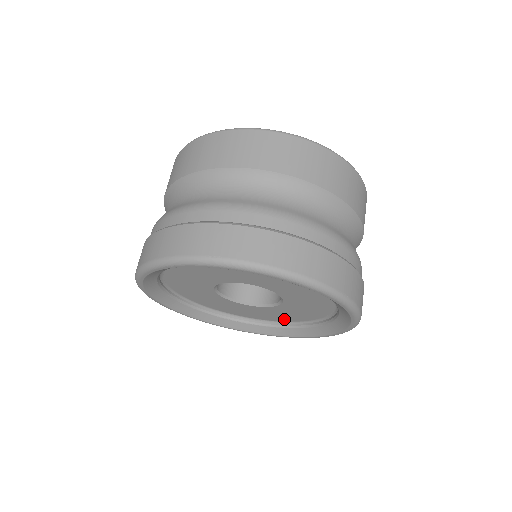
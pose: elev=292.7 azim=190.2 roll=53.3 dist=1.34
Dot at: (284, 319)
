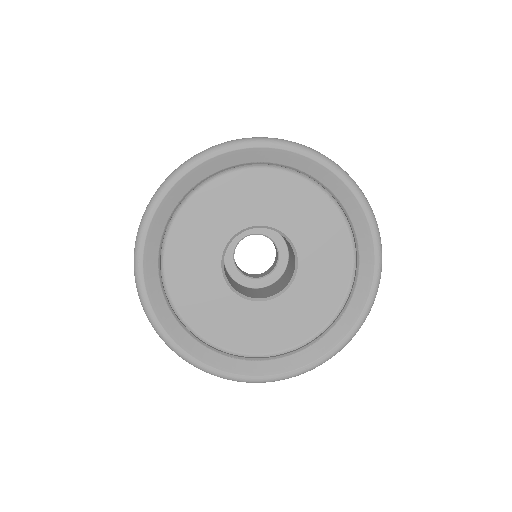
Dot at: (342, 274)
